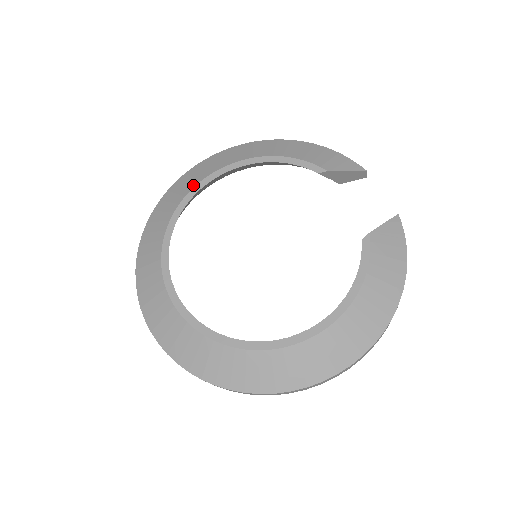
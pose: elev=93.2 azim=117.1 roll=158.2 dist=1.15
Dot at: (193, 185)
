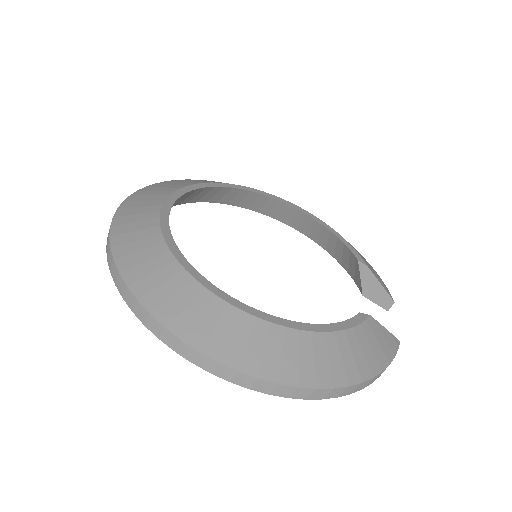
Dot at: occluded
